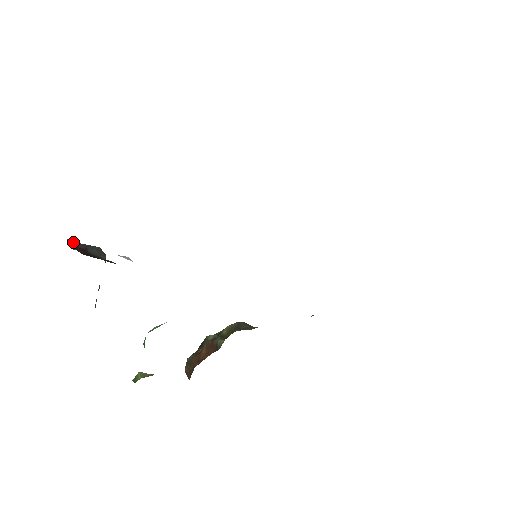
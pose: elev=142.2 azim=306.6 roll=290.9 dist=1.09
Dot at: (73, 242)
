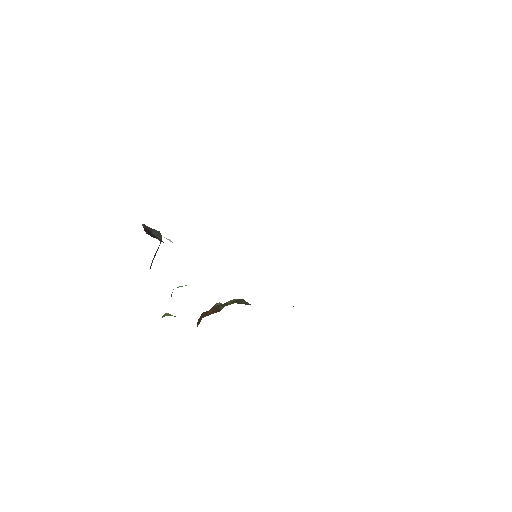
Dot at: (145, 225)
